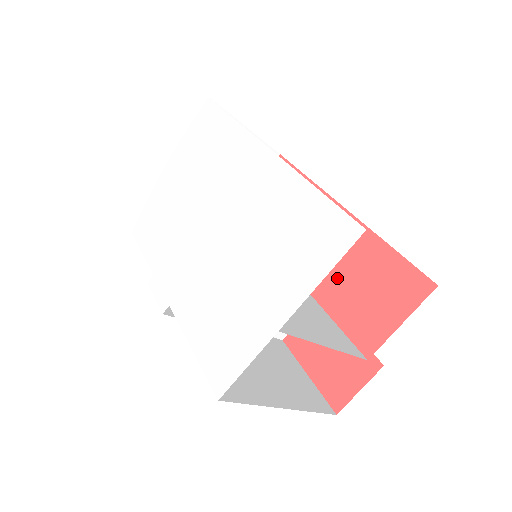
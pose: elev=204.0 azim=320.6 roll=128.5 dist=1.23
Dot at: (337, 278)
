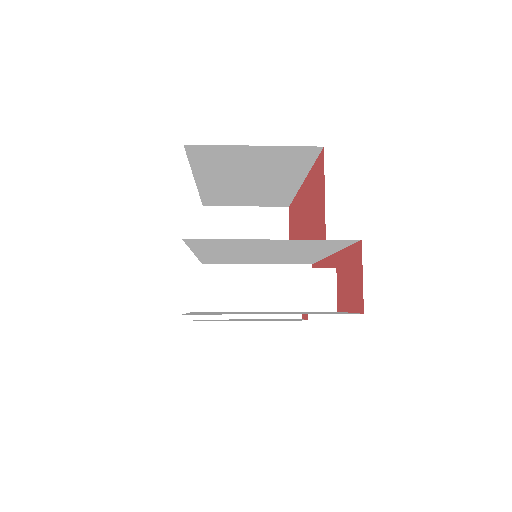
Dot at: (310, 222)
